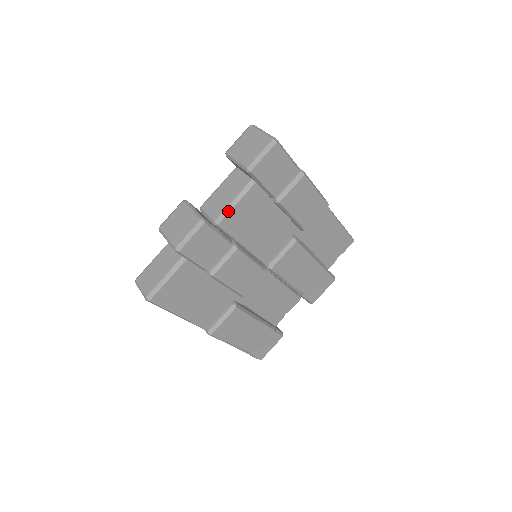
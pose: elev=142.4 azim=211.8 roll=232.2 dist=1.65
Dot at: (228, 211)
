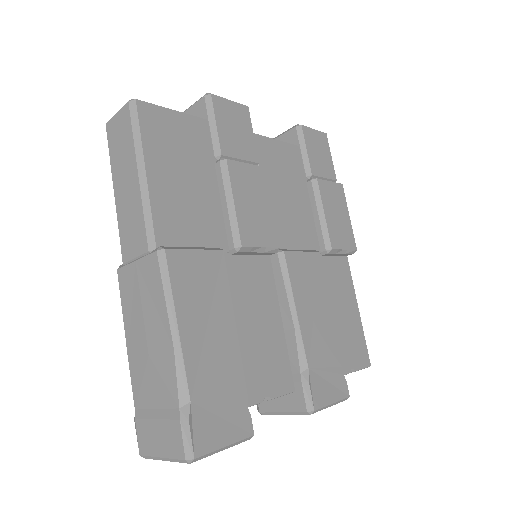
Dot at: (267, 137)
